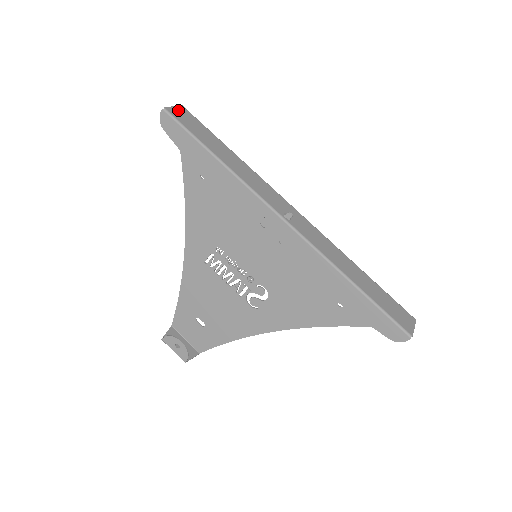
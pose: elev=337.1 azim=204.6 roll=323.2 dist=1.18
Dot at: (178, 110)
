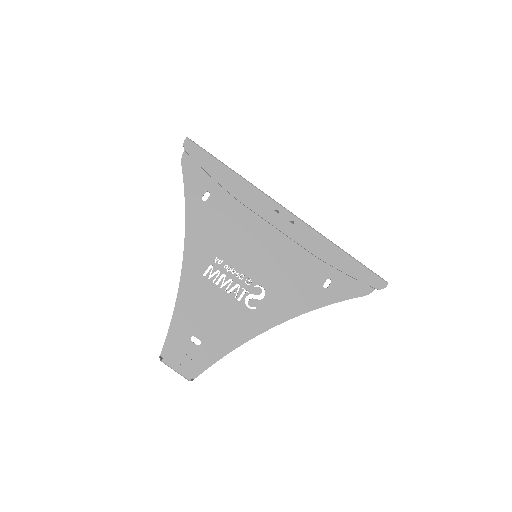
Dot at: occluded
